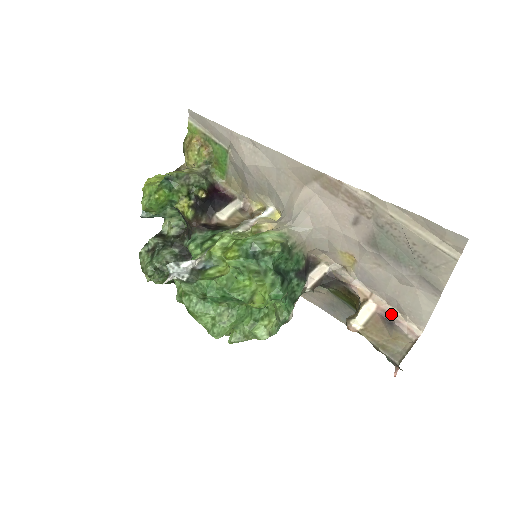
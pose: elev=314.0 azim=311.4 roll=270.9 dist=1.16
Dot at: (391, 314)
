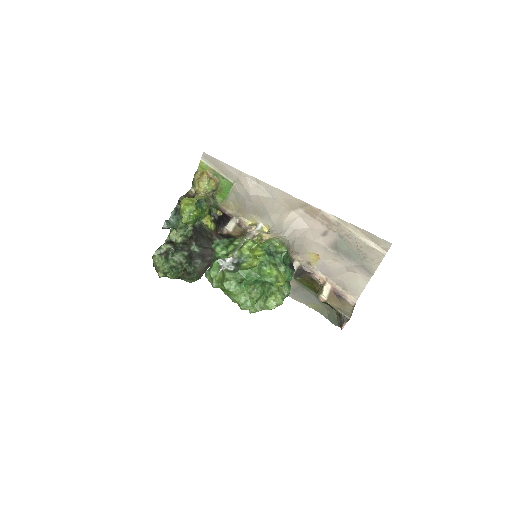
Dot at: (339, 291)
